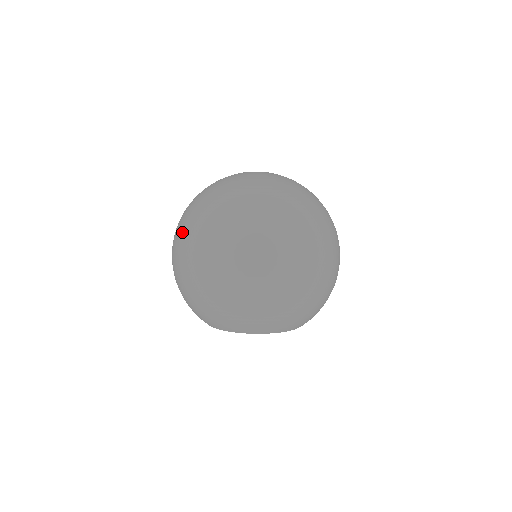
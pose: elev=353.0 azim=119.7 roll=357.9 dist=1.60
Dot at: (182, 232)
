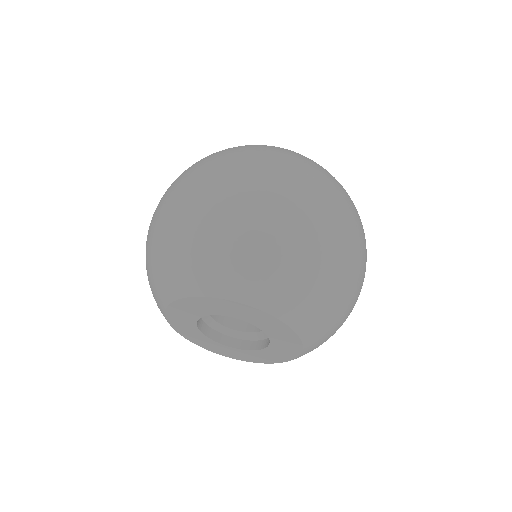
Dot at: occluded
